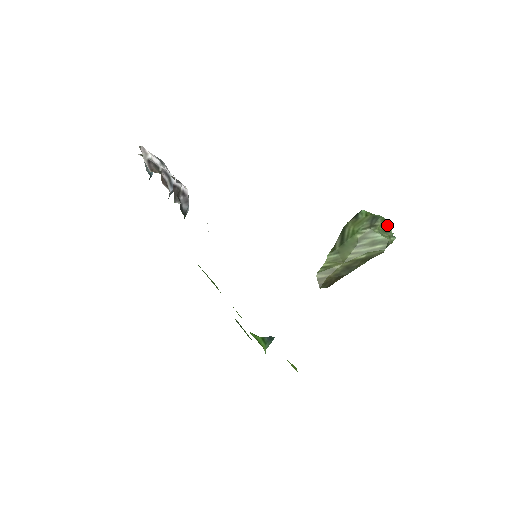
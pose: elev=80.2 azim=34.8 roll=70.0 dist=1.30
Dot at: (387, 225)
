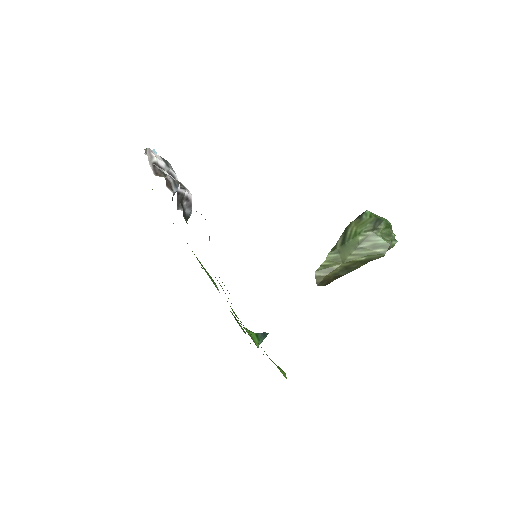
Dot at: (390, 228)
